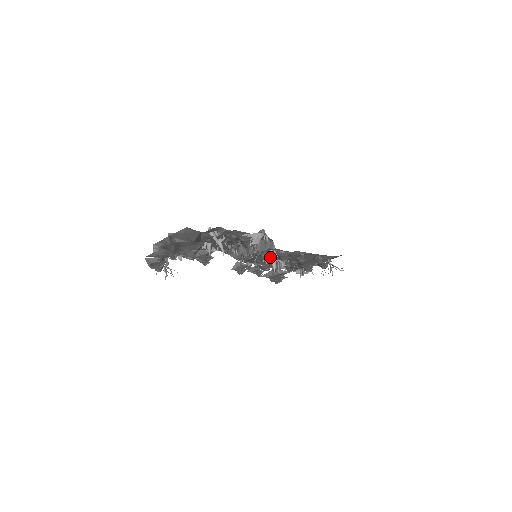
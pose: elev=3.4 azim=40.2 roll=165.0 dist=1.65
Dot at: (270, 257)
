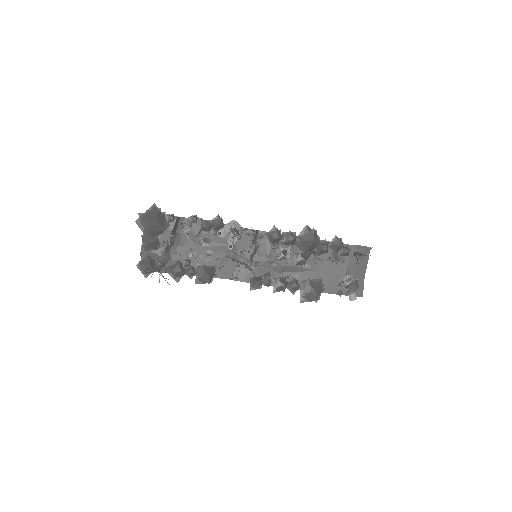
Dot at: (271, 252)
